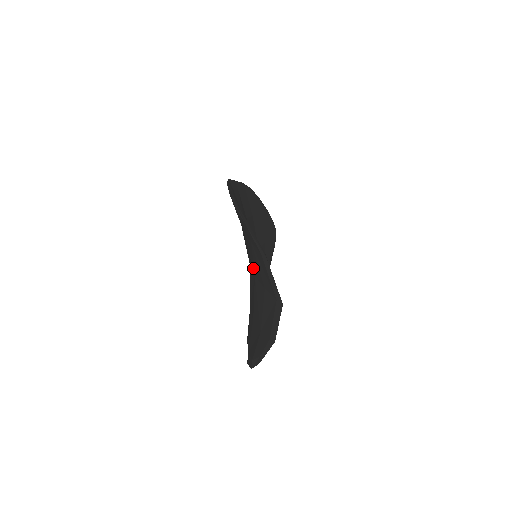
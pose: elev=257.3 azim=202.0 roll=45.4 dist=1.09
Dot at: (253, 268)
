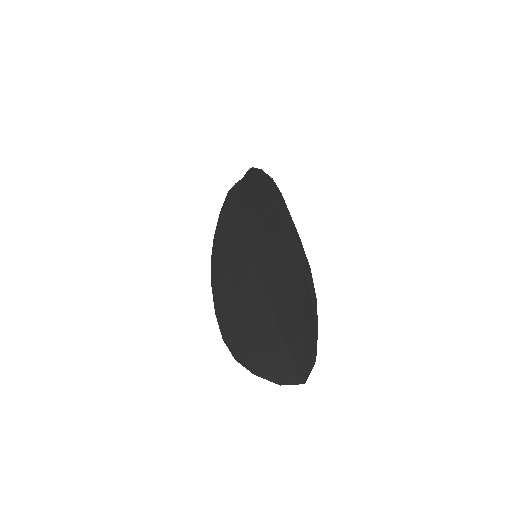
Dot at: (279, 313)
